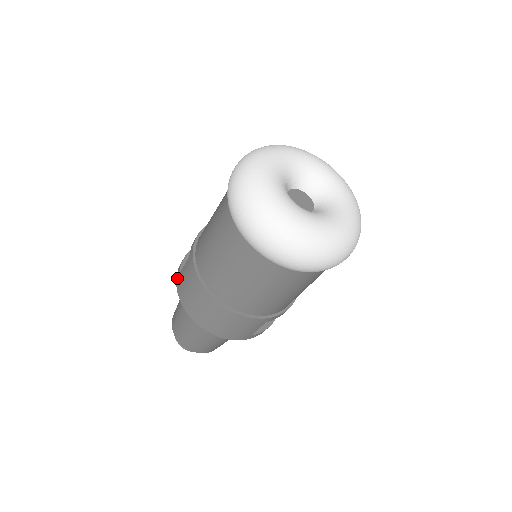
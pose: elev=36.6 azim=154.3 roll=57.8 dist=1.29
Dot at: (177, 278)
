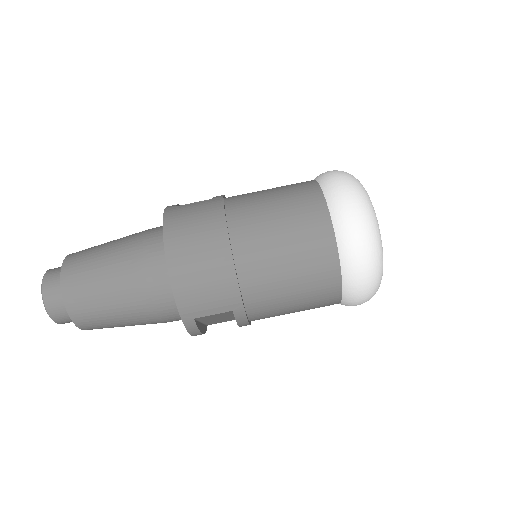
Dot at: (169, 208)
